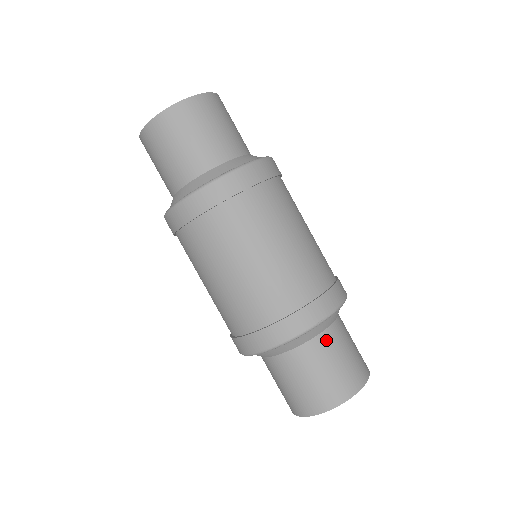
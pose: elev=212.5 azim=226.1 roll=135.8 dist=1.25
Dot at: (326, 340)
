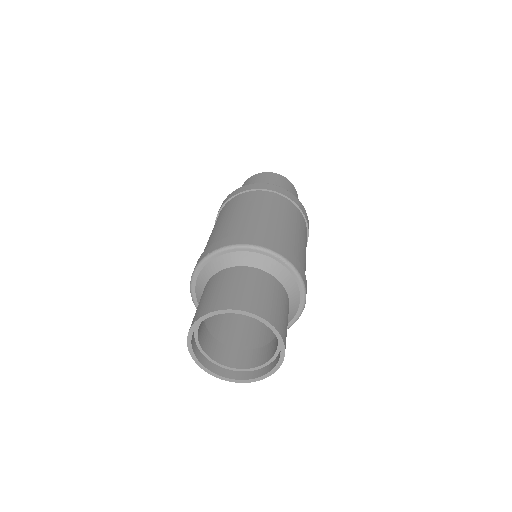
Dot at: (217, 277)
